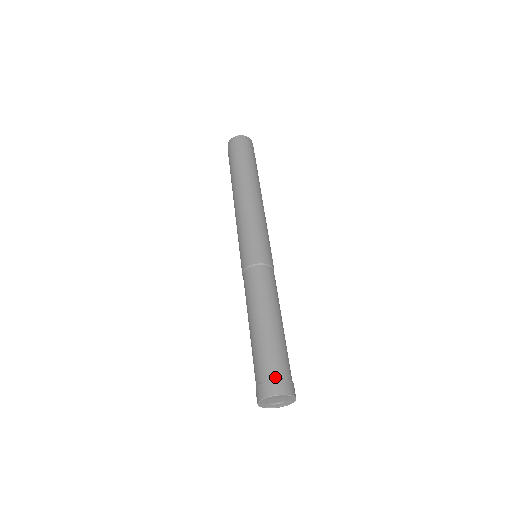
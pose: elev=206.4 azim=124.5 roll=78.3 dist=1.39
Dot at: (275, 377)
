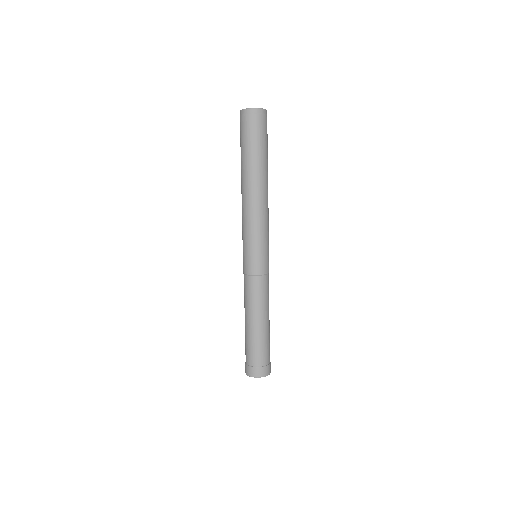
Dot at: (268, 364)
